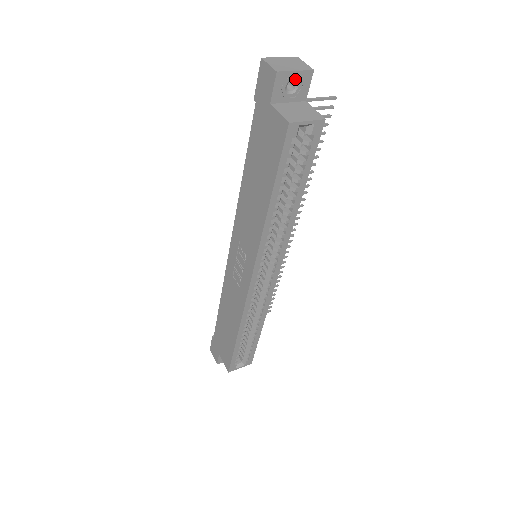
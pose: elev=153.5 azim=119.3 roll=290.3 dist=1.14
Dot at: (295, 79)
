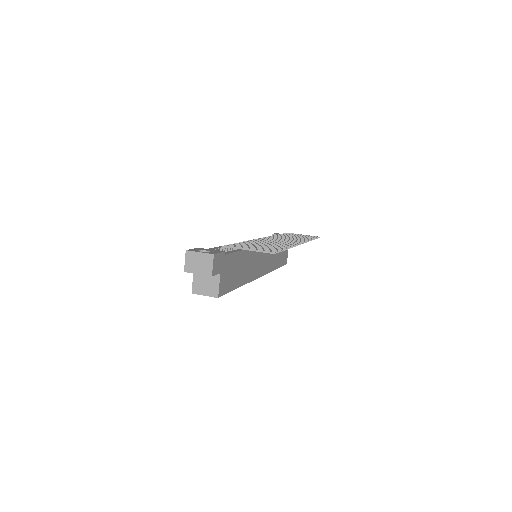
Dot at: (201, 273)
